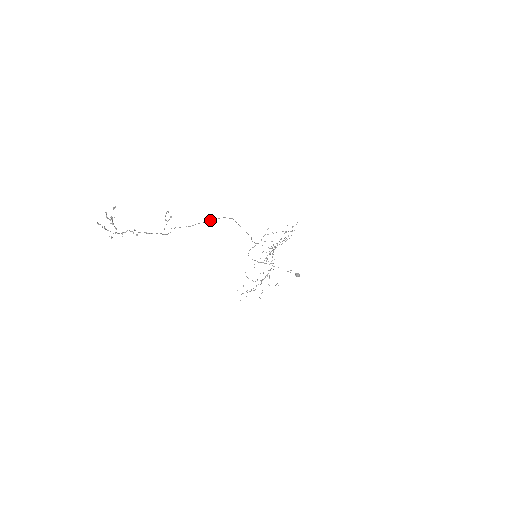
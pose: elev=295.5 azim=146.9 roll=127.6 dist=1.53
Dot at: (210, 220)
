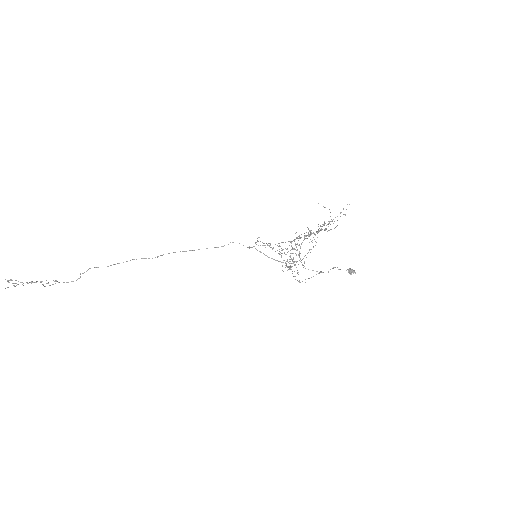
Dot at: (126, 261)
